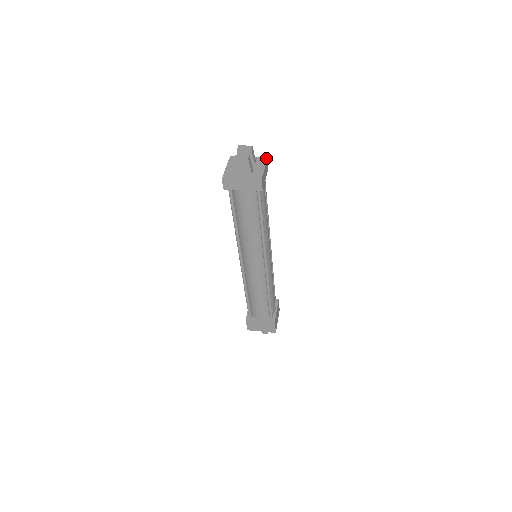
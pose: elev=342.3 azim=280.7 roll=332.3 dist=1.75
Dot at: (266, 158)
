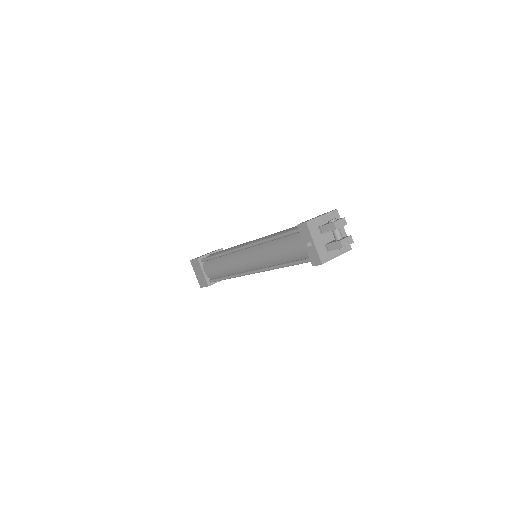
Dot at: (337, 212)
